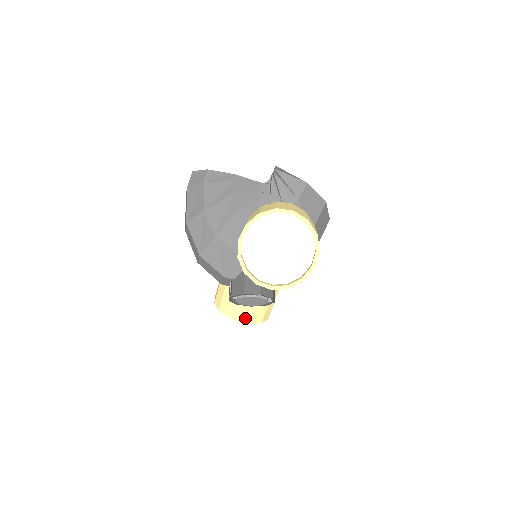
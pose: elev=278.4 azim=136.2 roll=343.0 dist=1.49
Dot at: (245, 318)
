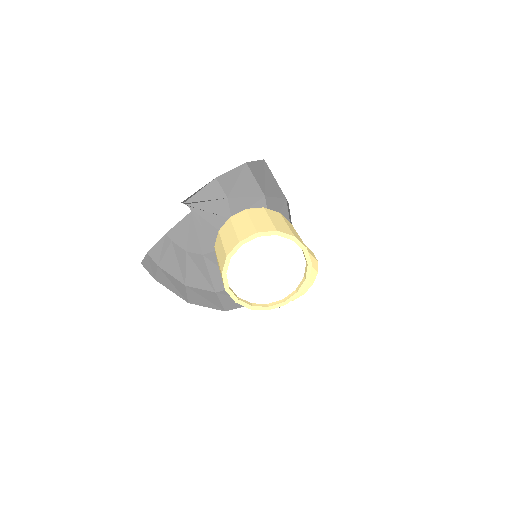
Dot at: (304, 288)
